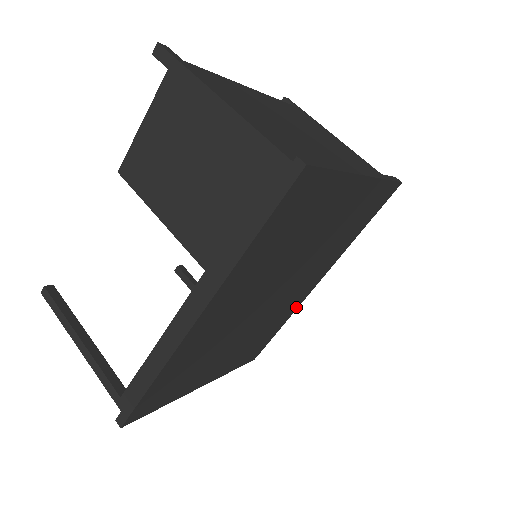
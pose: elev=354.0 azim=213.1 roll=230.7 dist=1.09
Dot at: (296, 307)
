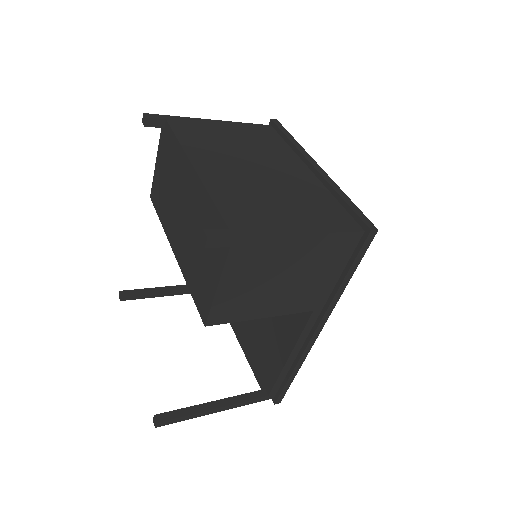
Dot at: occluded
